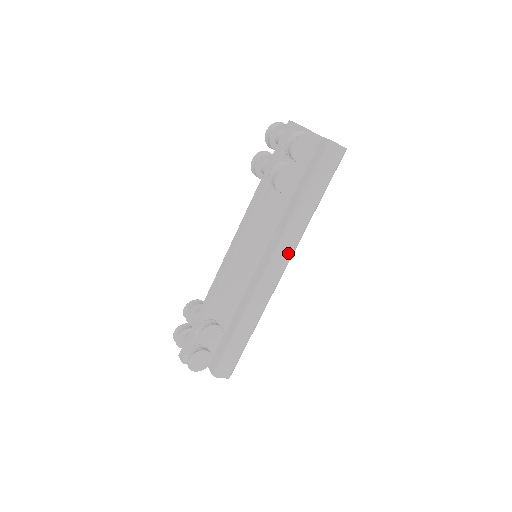
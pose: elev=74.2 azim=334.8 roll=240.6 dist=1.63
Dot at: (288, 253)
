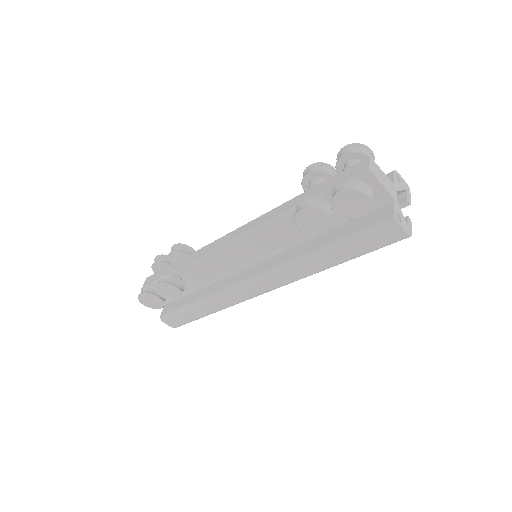
Dot at: (279, 282)
